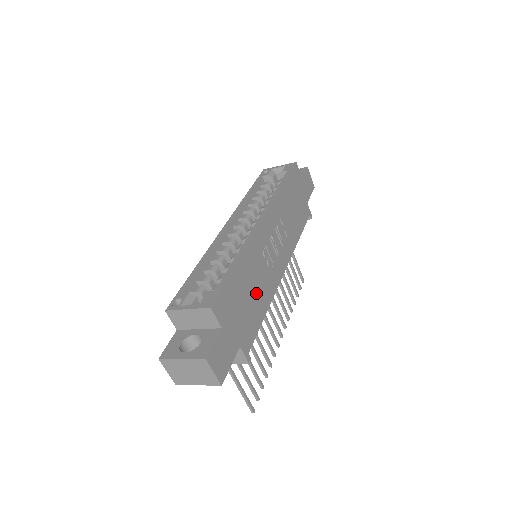
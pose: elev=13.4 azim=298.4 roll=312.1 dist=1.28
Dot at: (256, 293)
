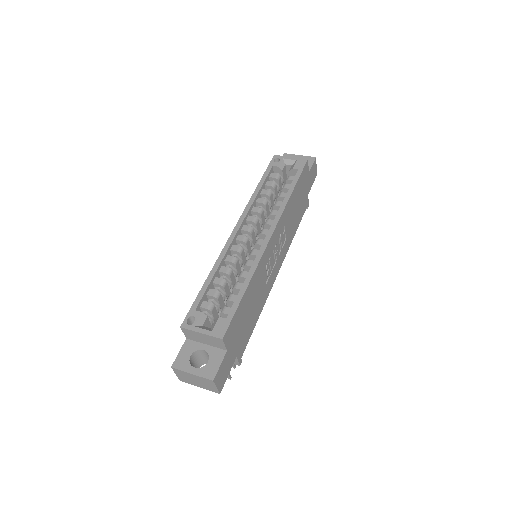
Dot at: (255, 306)
